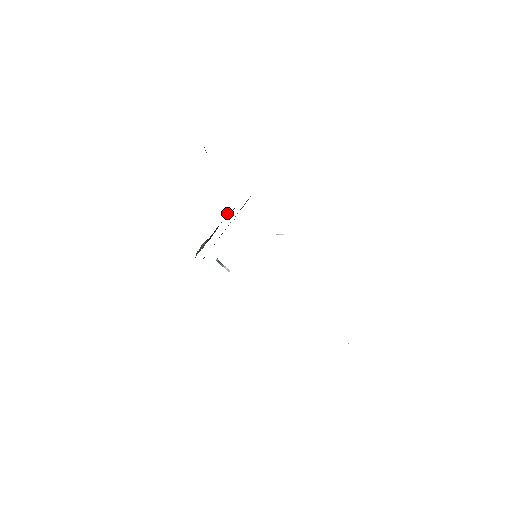
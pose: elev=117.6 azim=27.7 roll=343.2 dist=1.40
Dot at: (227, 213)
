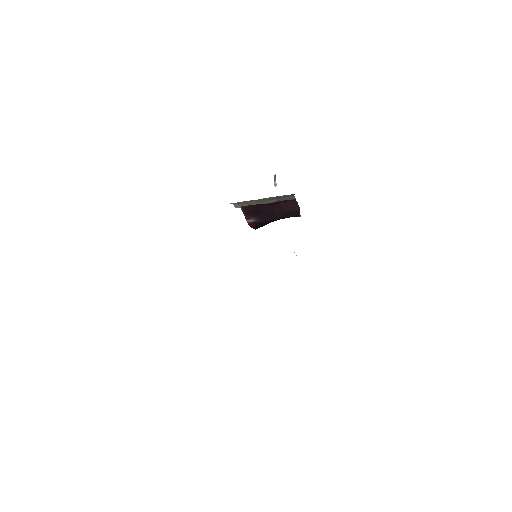
Dot at: occluded
